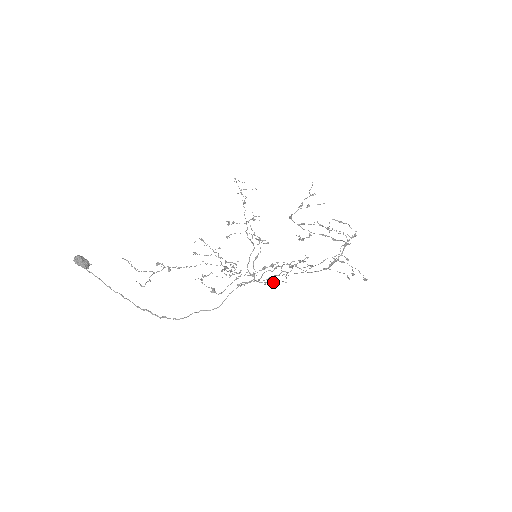
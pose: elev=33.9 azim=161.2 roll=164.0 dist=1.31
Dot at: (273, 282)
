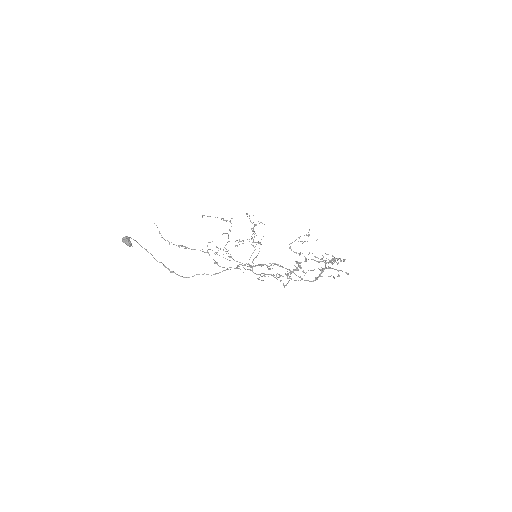
Dot at: (268, 276)
